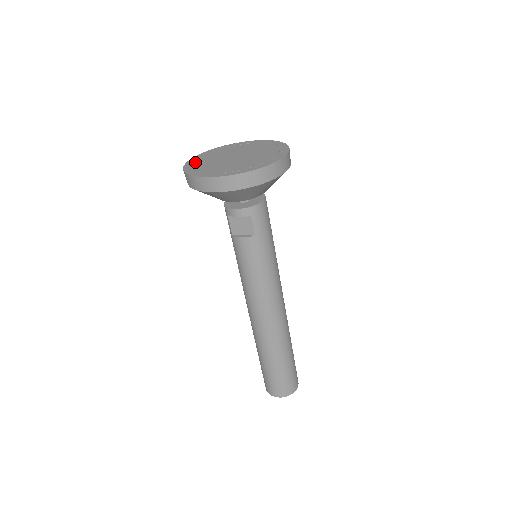
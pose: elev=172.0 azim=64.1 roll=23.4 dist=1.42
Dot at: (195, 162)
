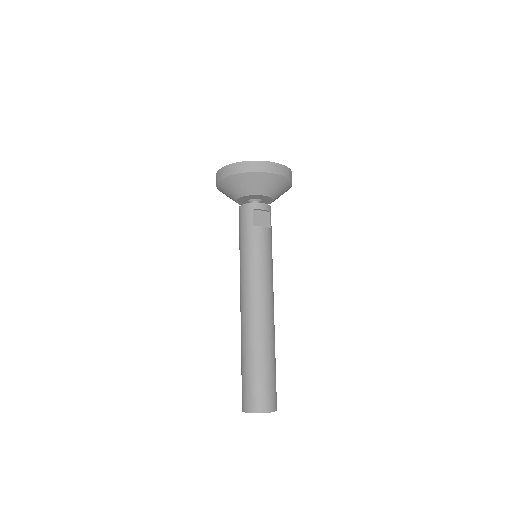
Dot at: occluded
